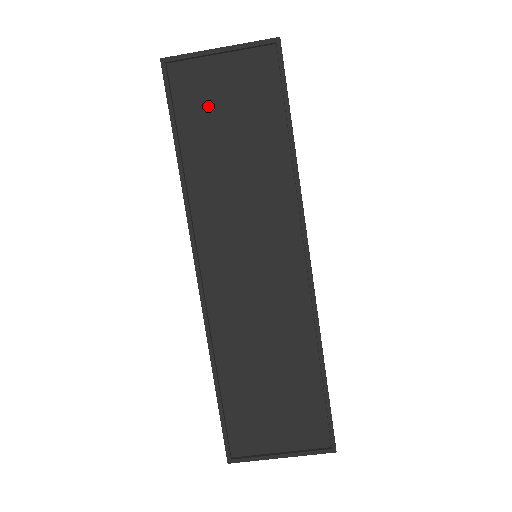
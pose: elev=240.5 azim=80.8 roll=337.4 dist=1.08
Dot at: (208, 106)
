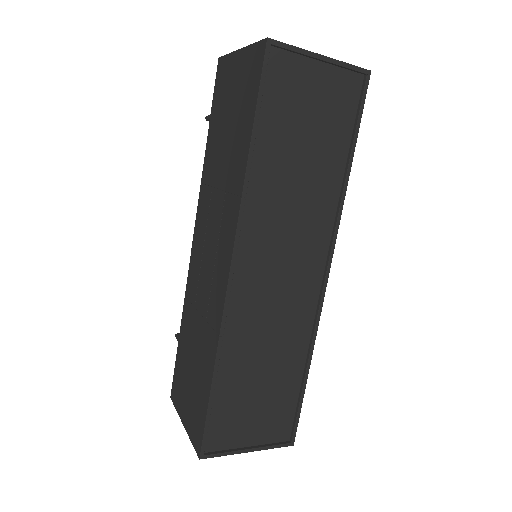
Dot at: (293, 107)
